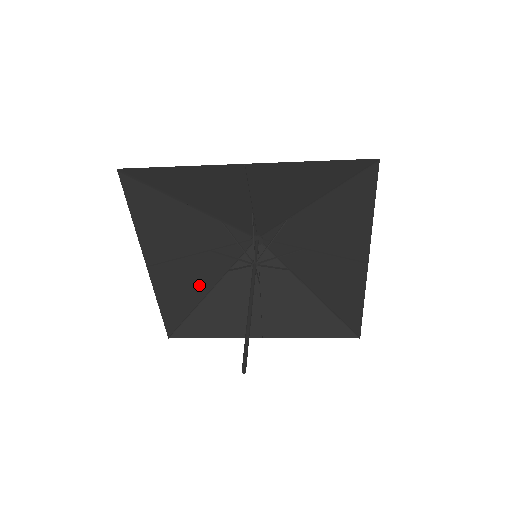
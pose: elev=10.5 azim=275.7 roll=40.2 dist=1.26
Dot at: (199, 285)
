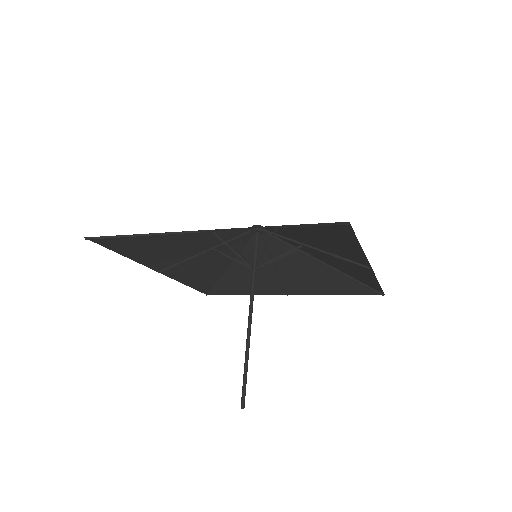
Dot at: (215, 266)
